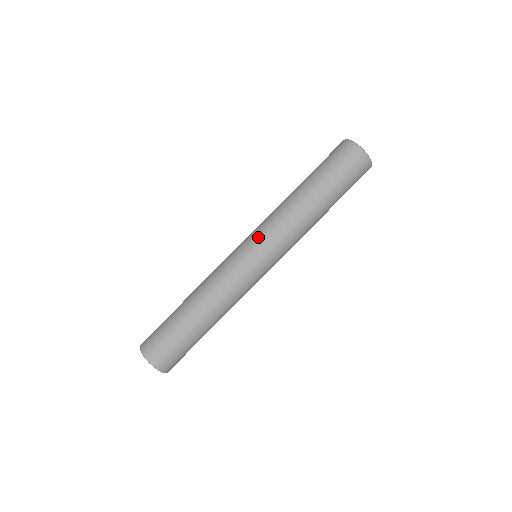
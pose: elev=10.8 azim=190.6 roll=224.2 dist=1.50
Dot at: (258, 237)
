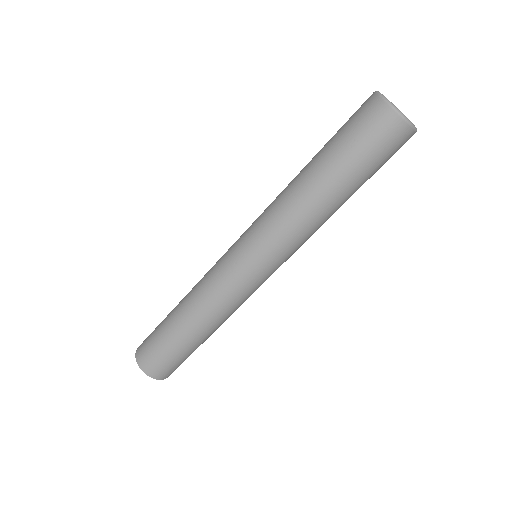
Dot at: (249, 233)
